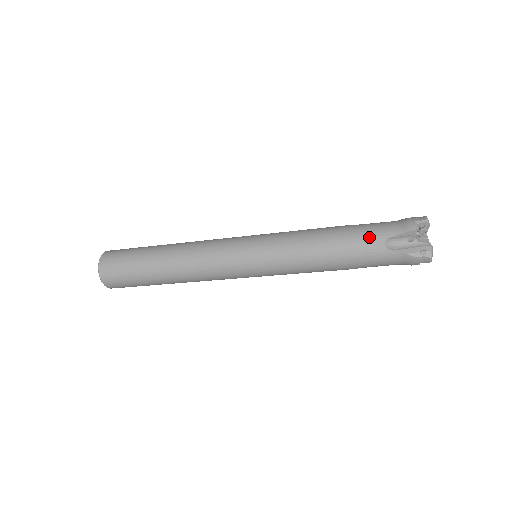
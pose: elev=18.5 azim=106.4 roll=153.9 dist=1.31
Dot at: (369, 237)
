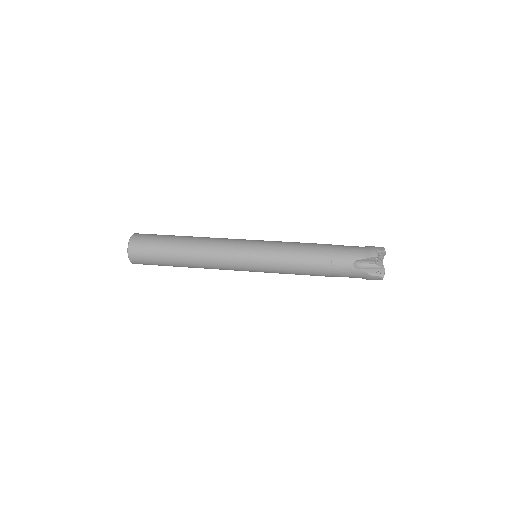
Dot at: (343, 257)
